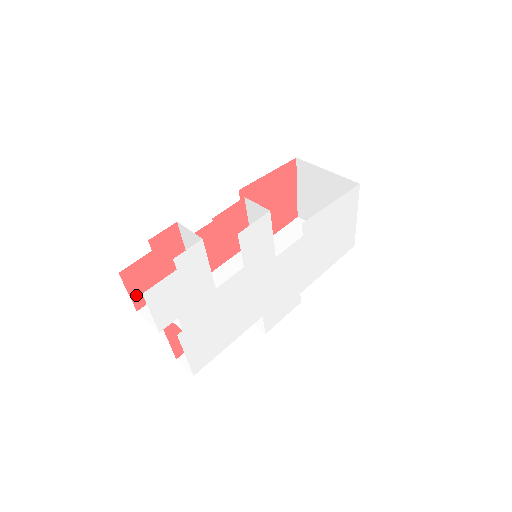
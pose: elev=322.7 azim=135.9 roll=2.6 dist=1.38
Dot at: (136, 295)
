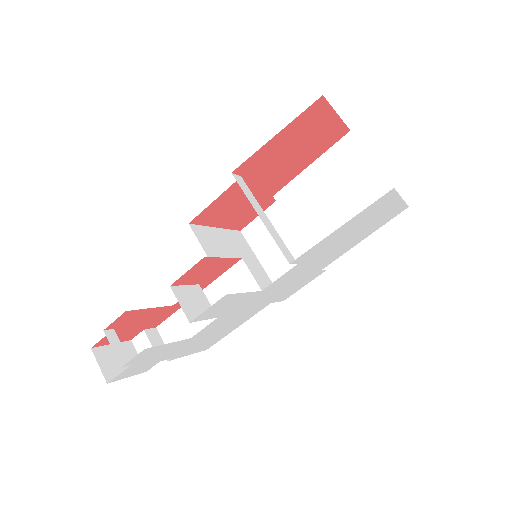
Dot at: (122, 339)
